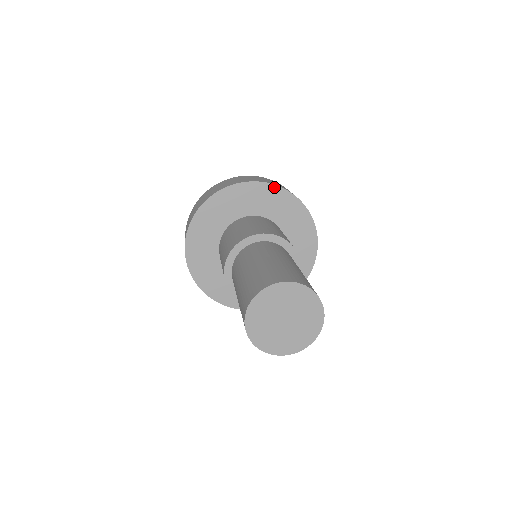
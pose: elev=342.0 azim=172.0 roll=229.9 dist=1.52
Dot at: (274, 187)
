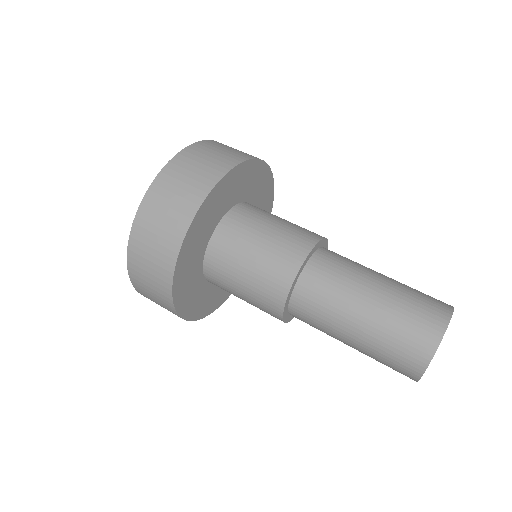
Dot at: (209, 196)
